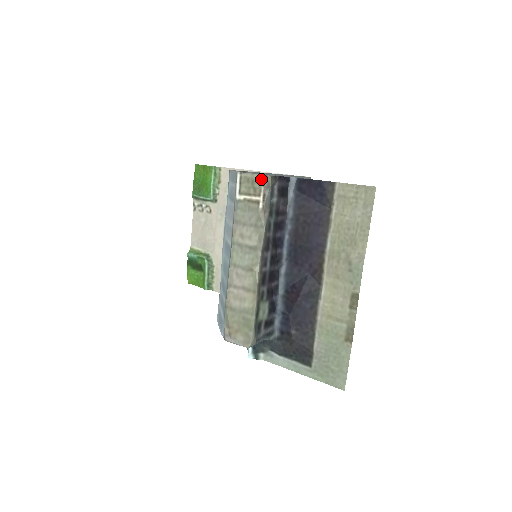
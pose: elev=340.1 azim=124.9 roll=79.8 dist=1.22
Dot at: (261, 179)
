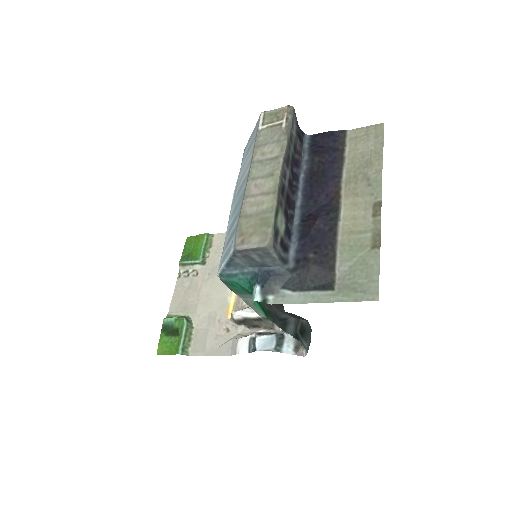
Dot at: (284, 109)
